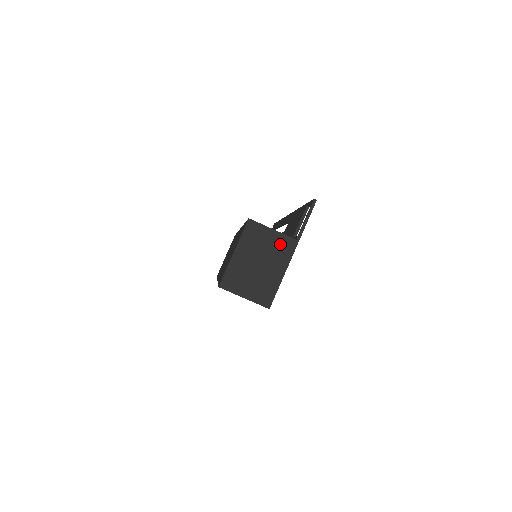
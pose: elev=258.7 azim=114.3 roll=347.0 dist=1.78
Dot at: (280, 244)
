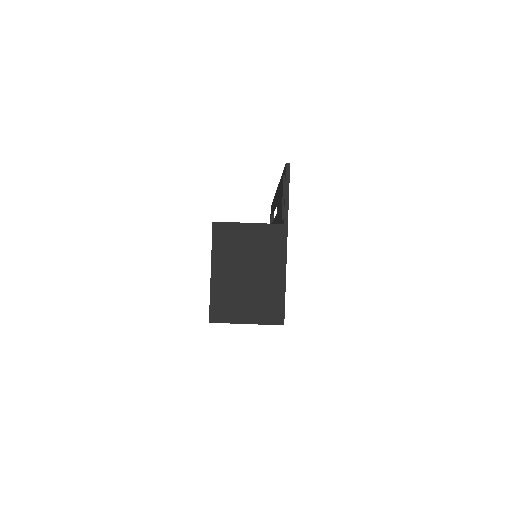
Dot at: (265, 238)
